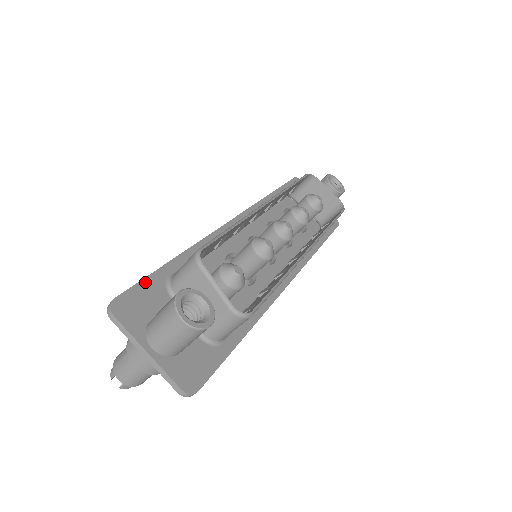
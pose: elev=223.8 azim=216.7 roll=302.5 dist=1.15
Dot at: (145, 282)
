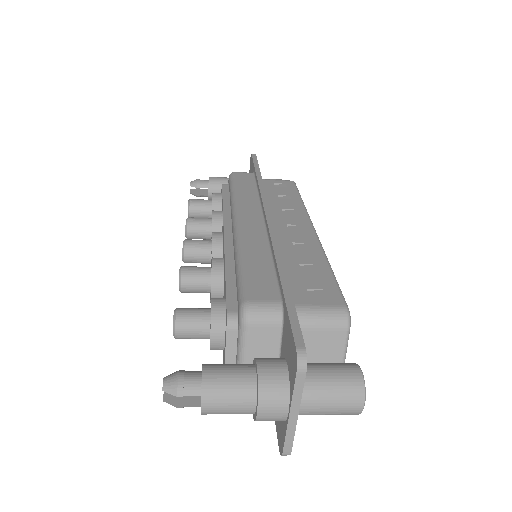
Dot at: (296, 317)
